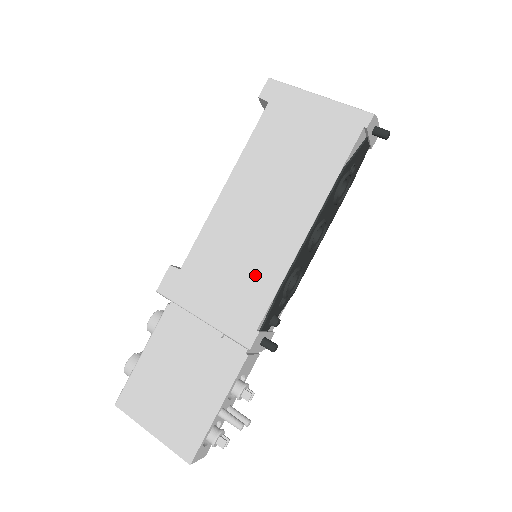
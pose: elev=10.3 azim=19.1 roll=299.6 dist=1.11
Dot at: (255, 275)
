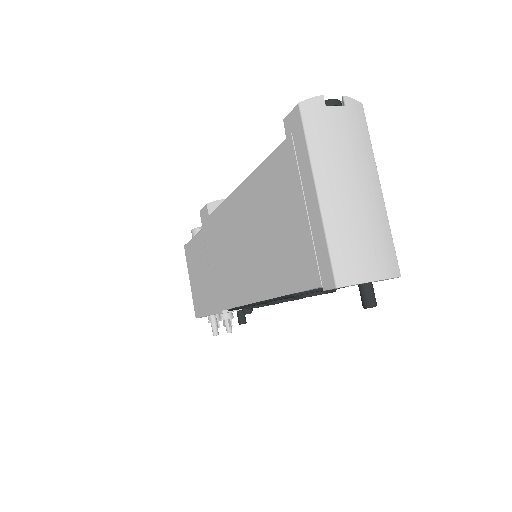
Dot at: (229, 280)
